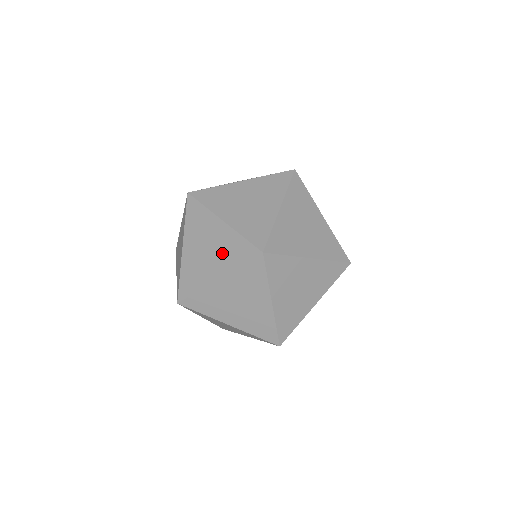
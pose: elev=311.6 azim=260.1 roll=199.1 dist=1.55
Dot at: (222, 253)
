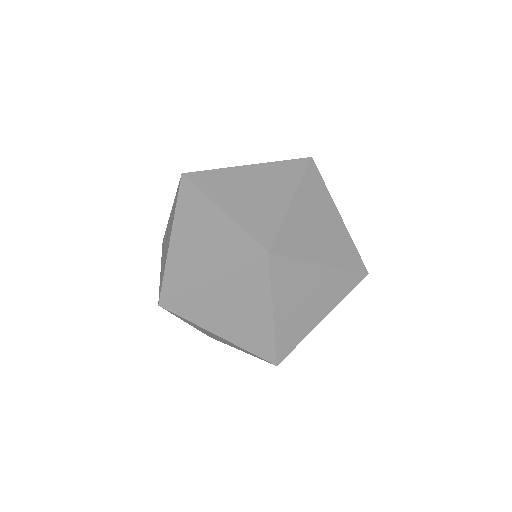
Dot at: (164, 259)
